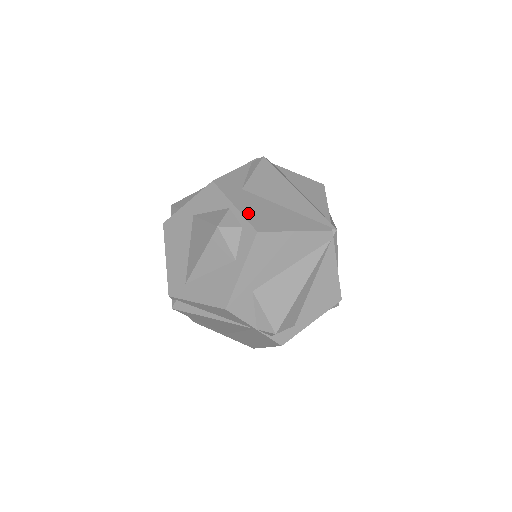
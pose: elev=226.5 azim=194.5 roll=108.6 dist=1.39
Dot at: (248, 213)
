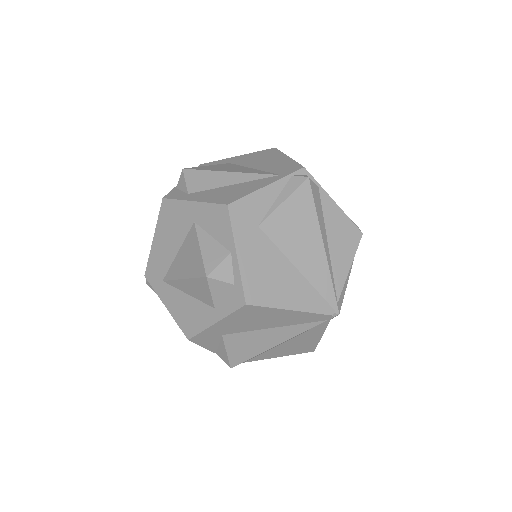
Dot at: (248, 271)
